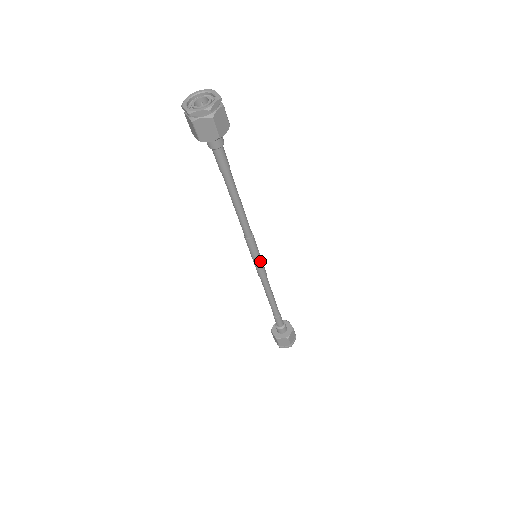
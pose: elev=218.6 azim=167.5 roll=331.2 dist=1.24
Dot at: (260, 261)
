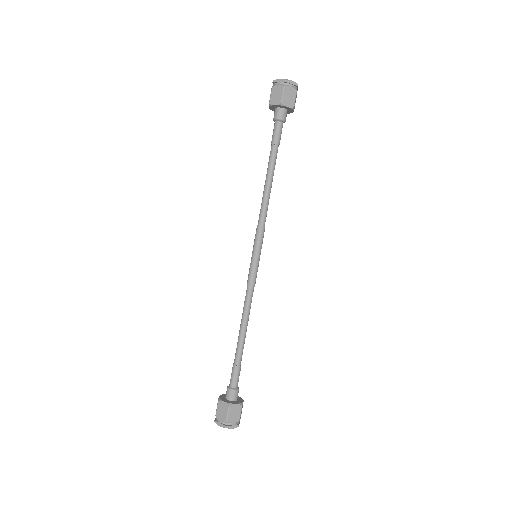
Dot at: occluded
